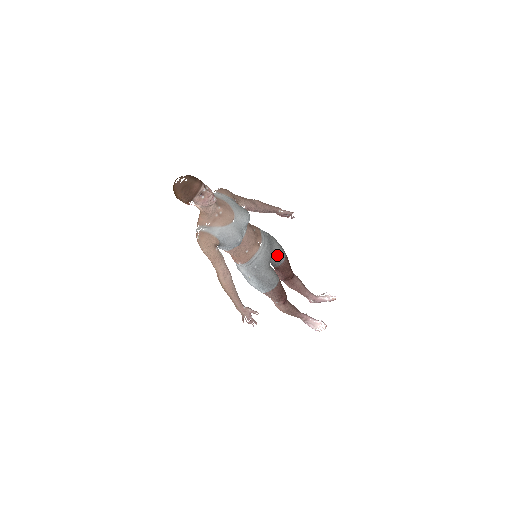
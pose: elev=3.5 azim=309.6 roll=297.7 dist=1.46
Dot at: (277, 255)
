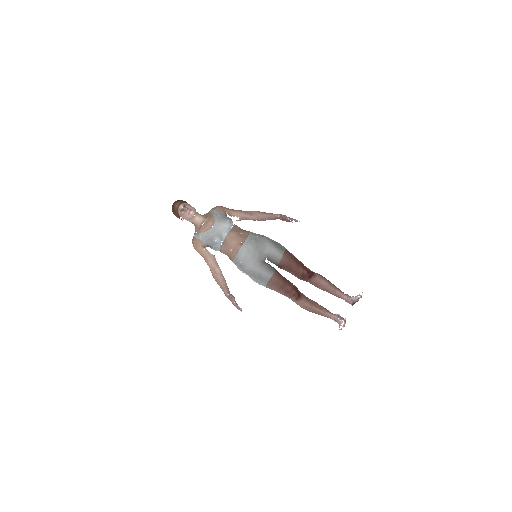
Dot at: (271, 253)
